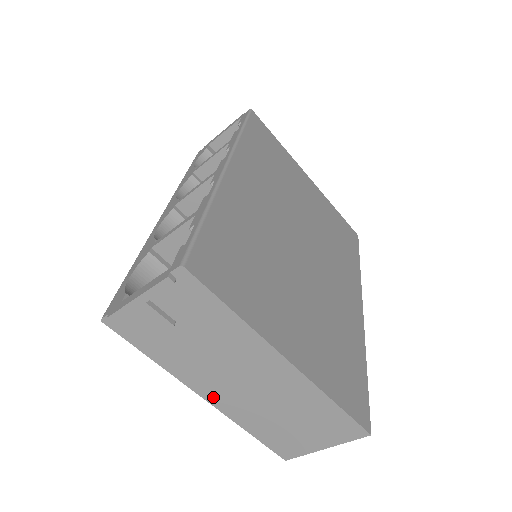
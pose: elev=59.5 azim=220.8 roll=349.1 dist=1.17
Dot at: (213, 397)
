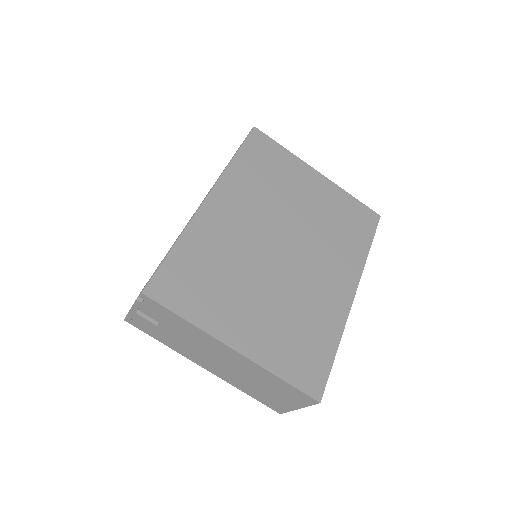
Dot at: (209, 368)
